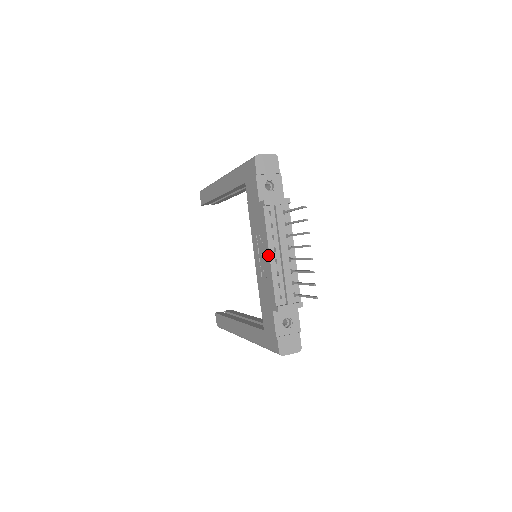
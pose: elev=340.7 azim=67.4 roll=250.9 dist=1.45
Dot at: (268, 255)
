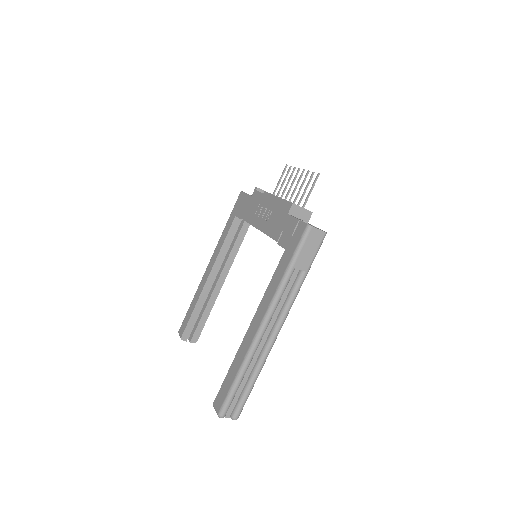
Dot at: (270, 199)
